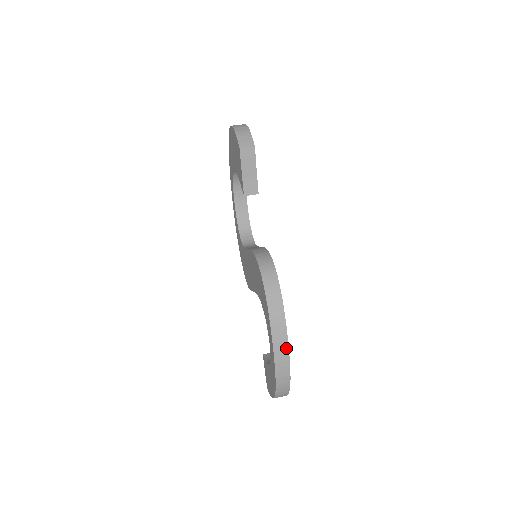
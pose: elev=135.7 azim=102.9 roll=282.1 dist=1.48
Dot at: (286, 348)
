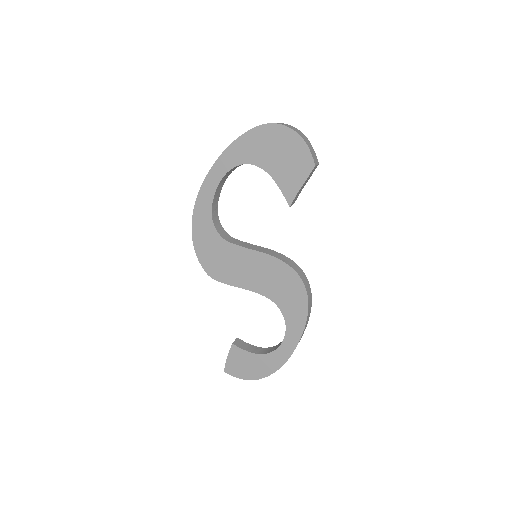
Dot at: occluded
